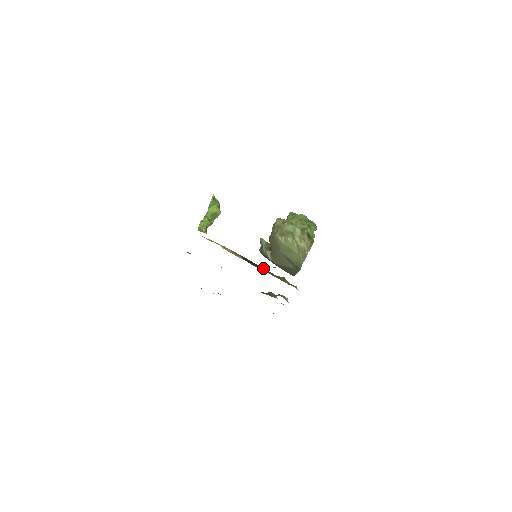
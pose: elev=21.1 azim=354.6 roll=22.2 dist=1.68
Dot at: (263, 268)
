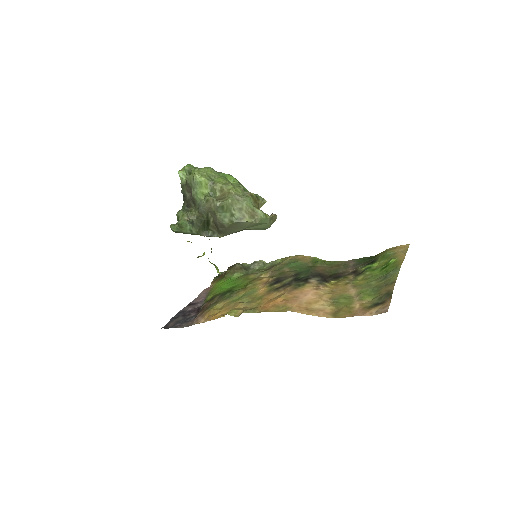
Dot at: (314, 270)
